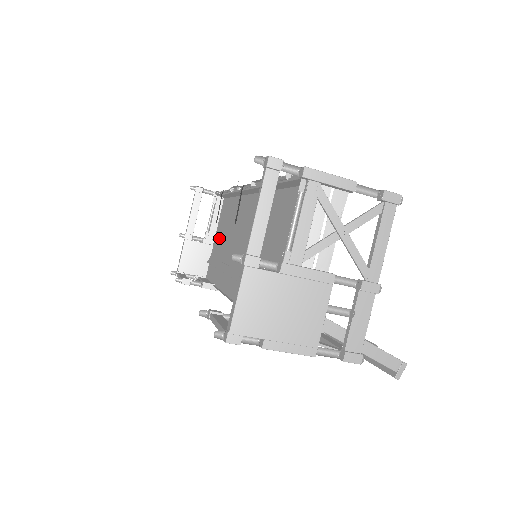
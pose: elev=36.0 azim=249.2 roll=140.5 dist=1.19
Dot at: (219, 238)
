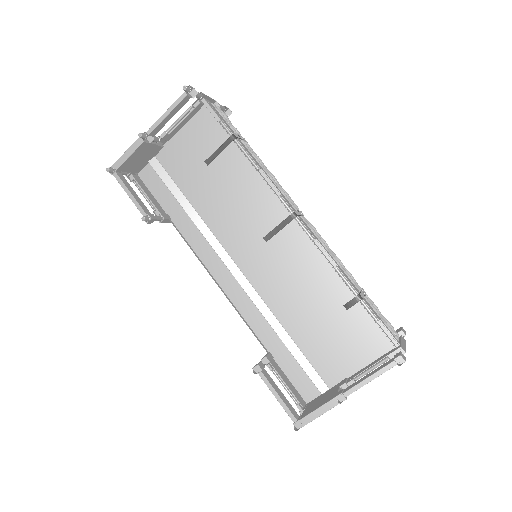
Dot at: (187, 160)
